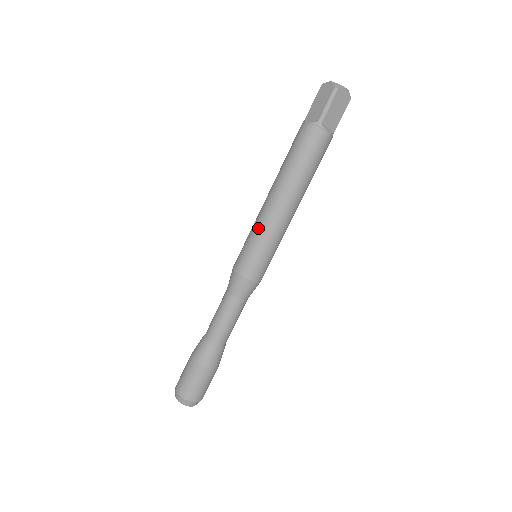
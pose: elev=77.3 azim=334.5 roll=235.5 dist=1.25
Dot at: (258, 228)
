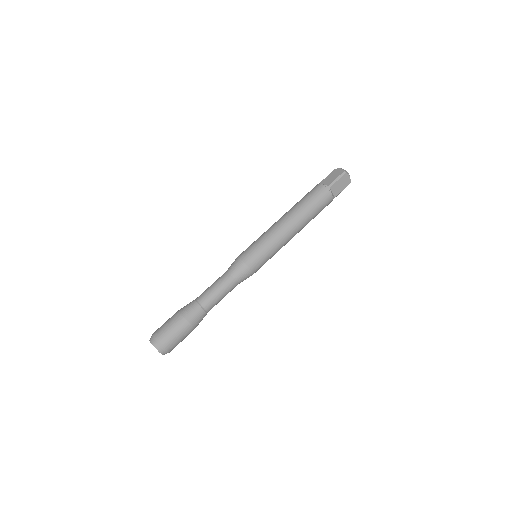
Dot at: (267, 235)
